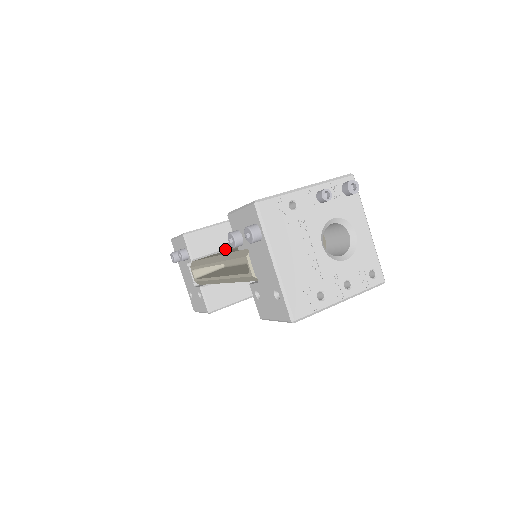
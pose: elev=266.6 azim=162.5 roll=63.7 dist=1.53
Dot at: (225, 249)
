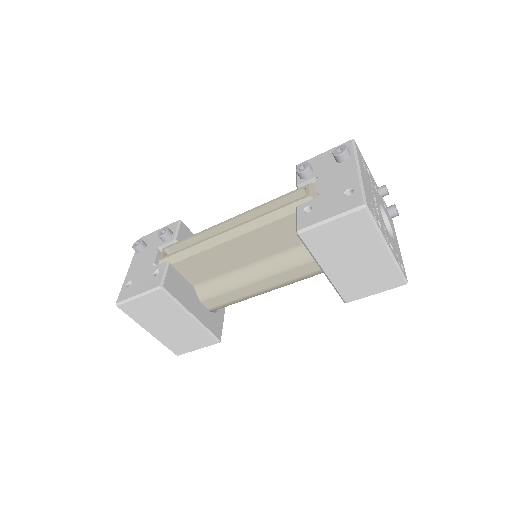
Dot at: occluded
